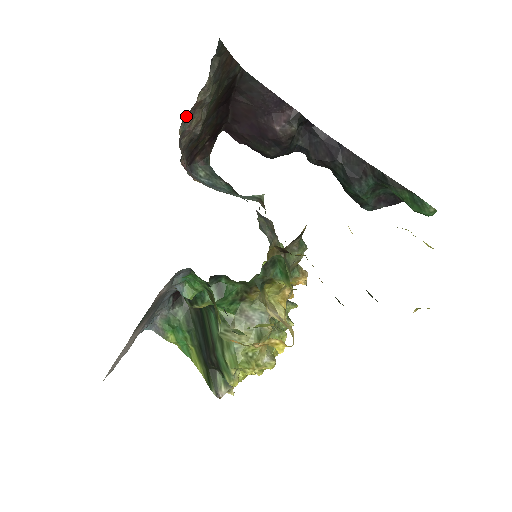
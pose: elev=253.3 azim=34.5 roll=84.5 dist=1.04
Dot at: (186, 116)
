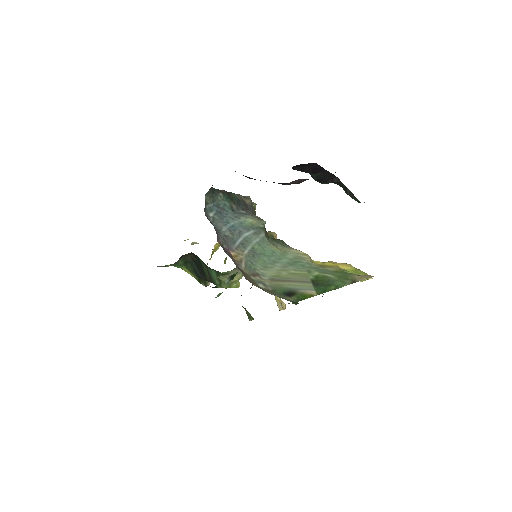
Dot at: occluded
